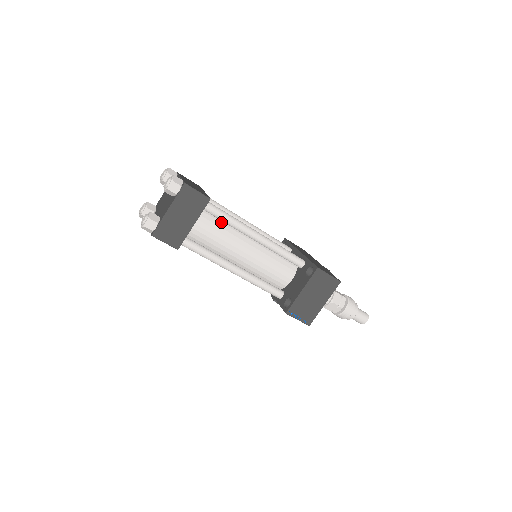
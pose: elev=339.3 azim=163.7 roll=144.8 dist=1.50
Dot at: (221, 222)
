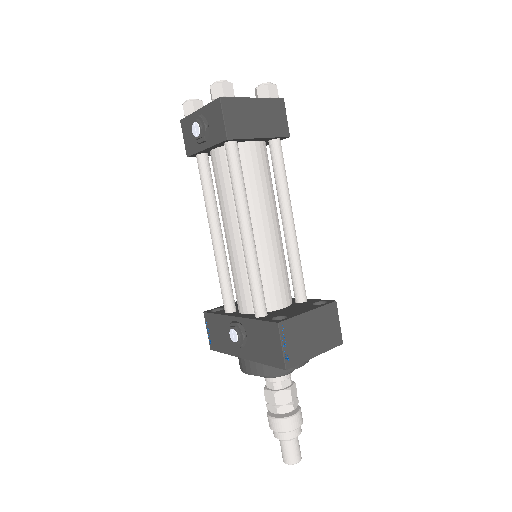
Dot at: (270, 174)
